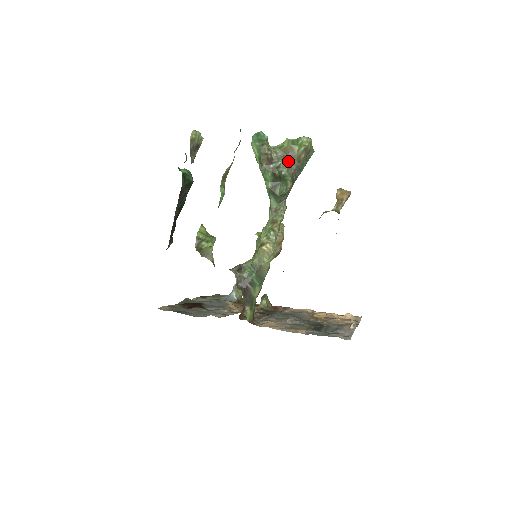
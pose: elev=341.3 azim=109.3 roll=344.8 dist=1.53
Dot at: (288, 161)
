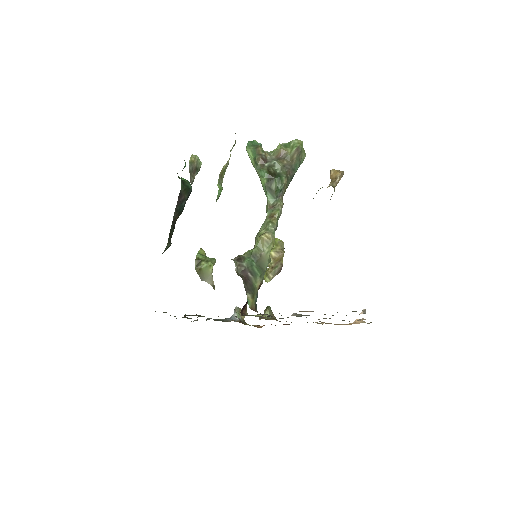
Dot at: (282, 161)
